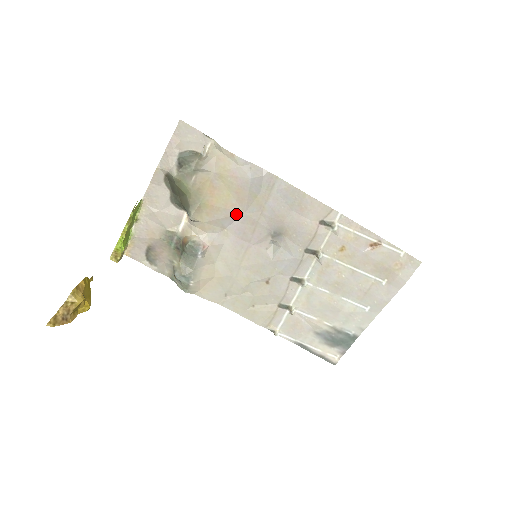
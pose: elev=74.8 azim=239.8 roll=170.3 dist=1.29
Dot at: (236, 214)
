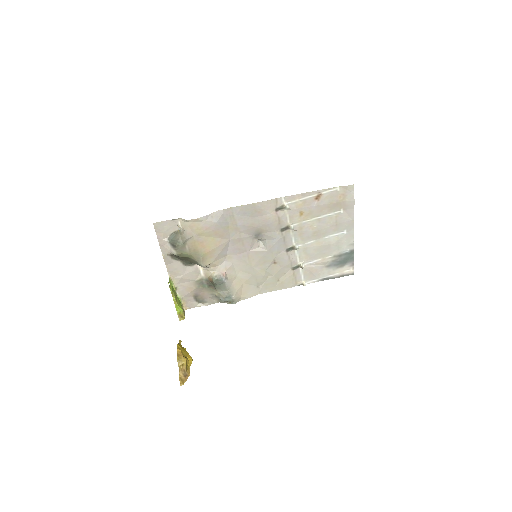
Dot at: (226, 244)
